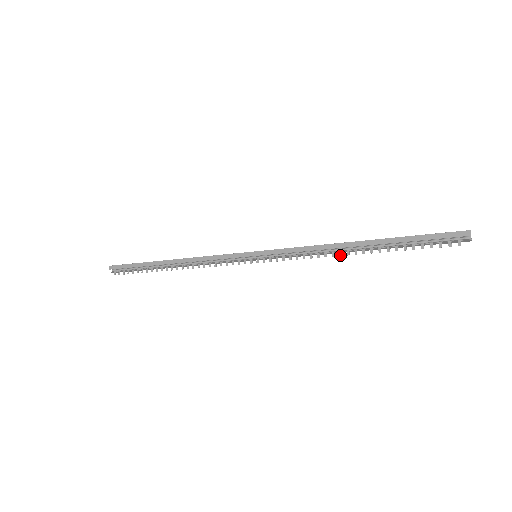
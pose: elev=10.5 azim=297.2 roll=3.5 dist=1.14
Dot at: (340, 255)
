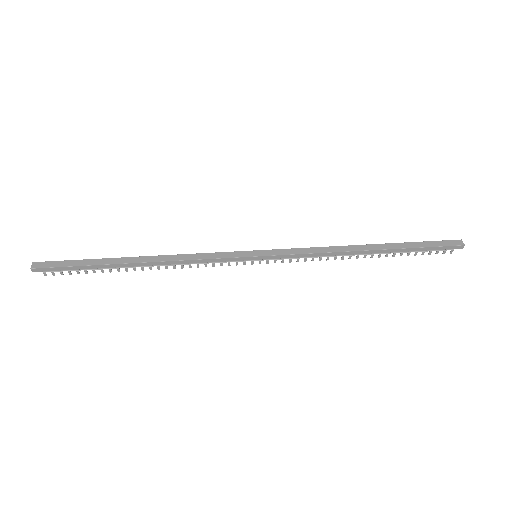
Dot at: occluded
